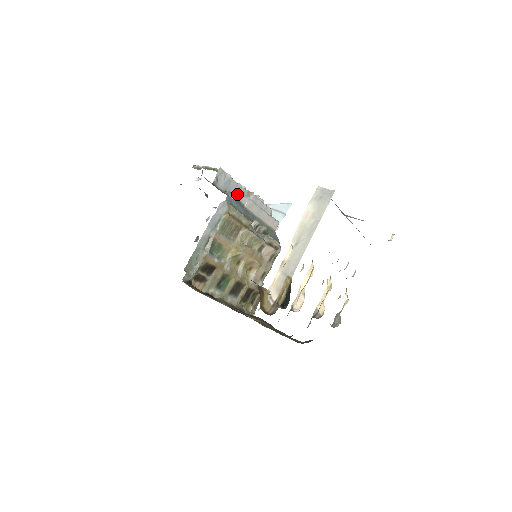
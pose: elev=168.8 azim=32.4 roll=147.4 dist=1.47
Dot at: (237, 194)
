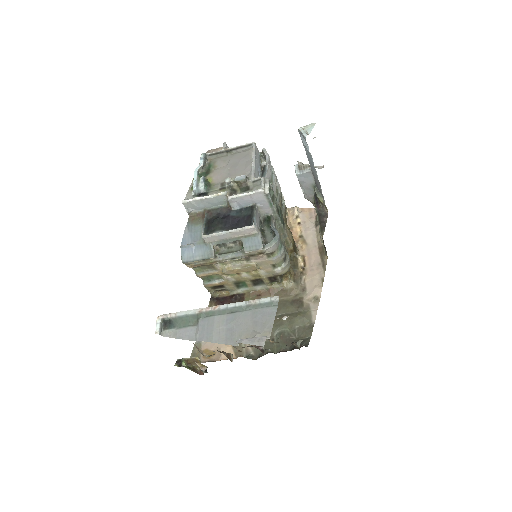
Dot at: (204, 222)
